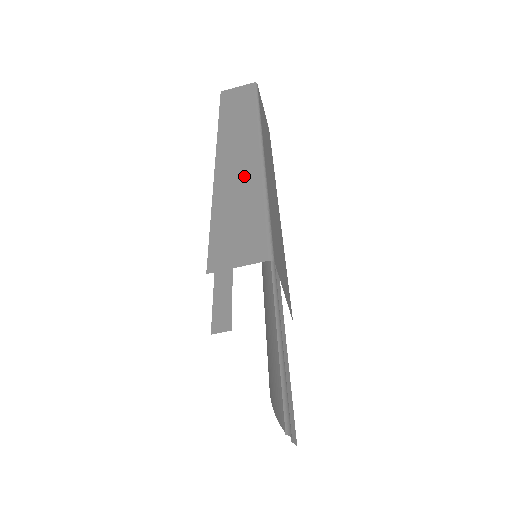
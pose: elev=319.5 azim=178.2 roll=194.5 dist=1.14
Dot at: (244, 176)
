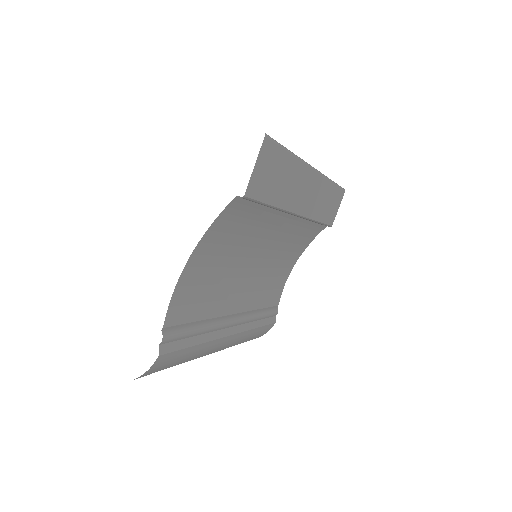
Dot at: occluded
